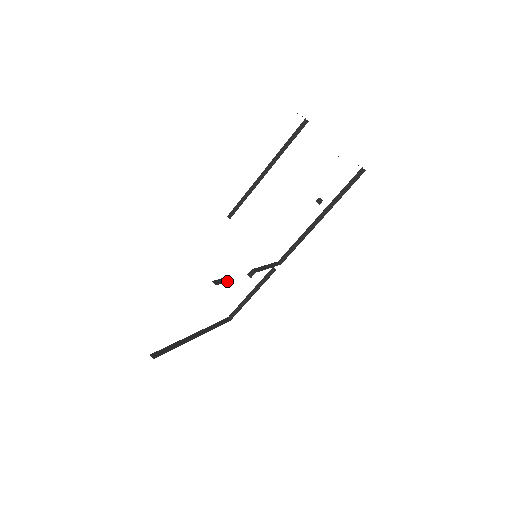
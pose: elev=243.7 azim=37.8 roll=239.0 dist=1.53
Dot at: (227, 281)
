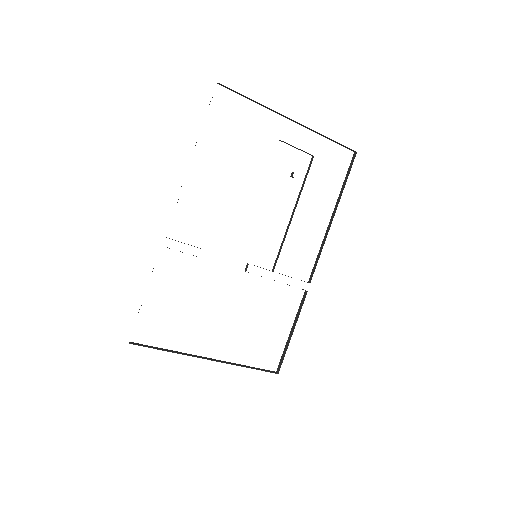
Dot at: occluded
